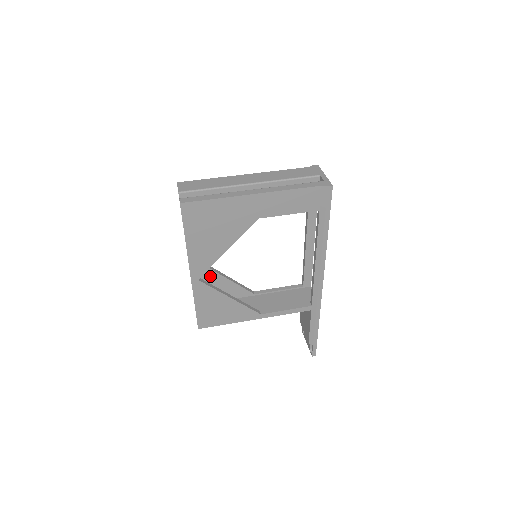
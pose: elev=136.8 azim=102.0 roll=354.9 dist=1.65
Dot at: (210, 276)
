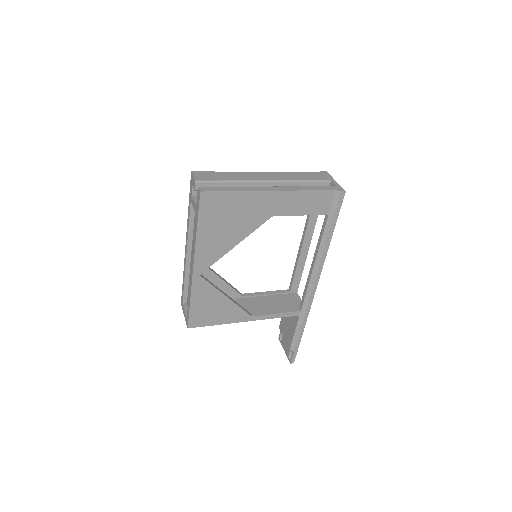
Dot at: (204, 274)
